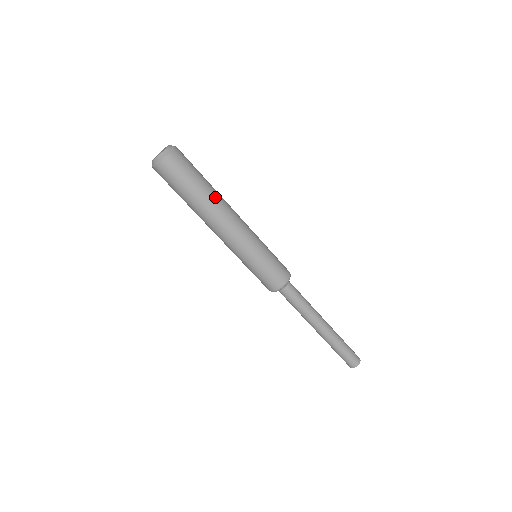
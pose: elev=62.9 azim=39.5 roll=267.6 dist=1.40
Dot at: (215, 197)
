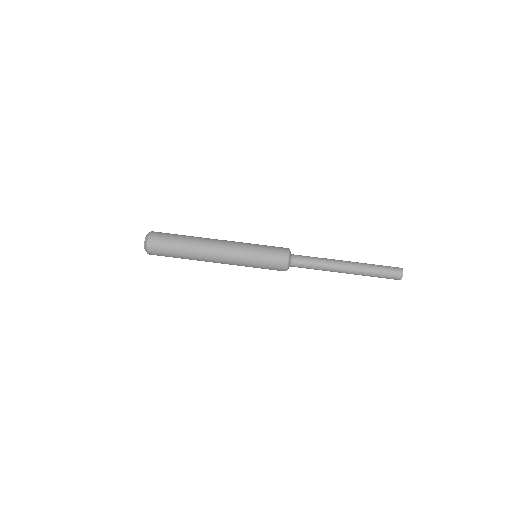
Dot at: (194, 246)
